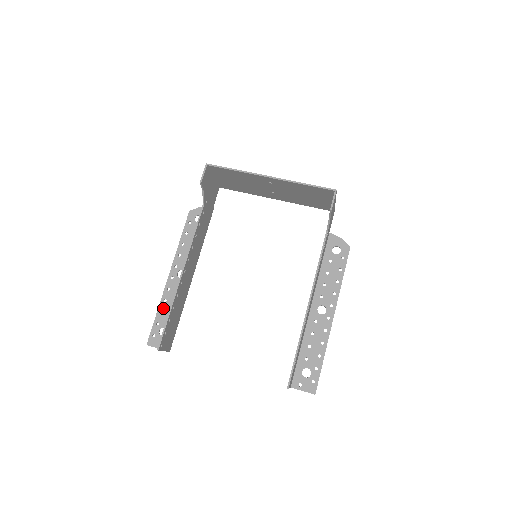
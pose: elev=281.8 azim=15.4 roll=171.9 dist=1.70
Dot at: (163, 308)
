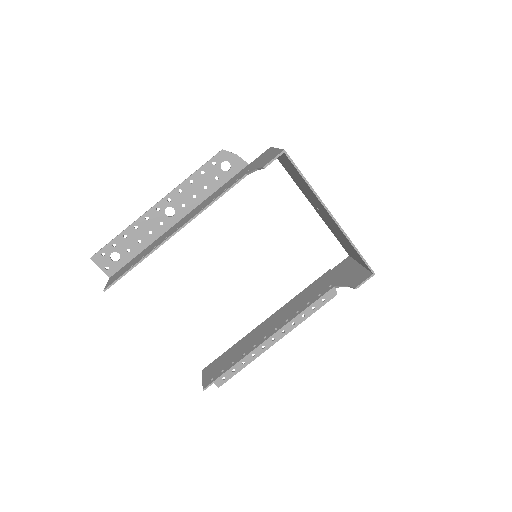
Dot at: (129, 234)
